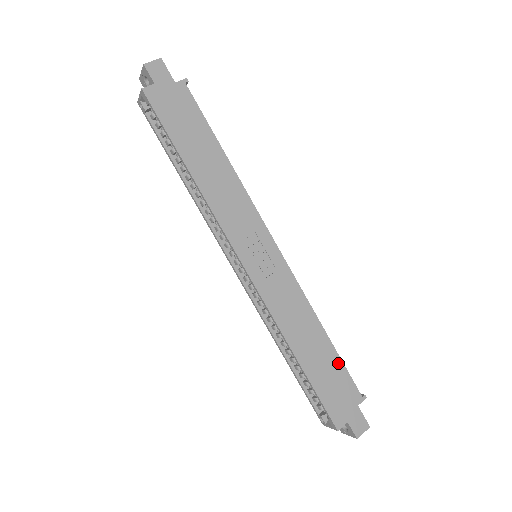
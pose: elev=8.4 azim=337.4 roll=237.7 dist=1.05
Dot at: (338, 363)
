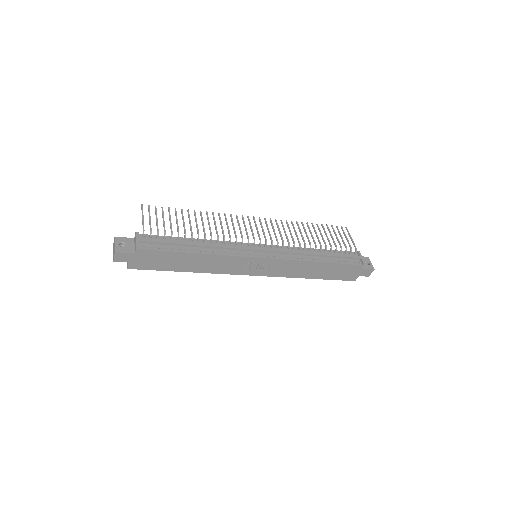
Dot at: (338, 265)
